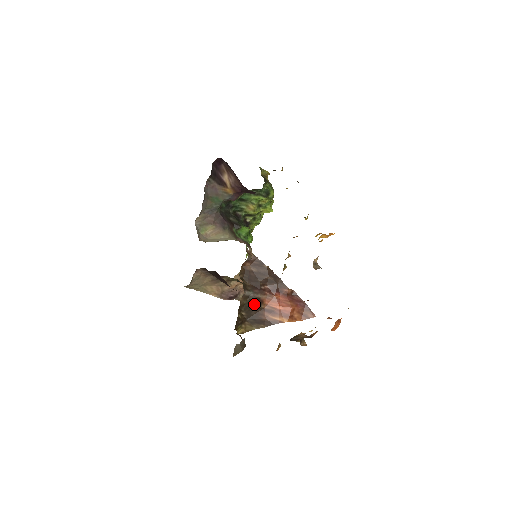
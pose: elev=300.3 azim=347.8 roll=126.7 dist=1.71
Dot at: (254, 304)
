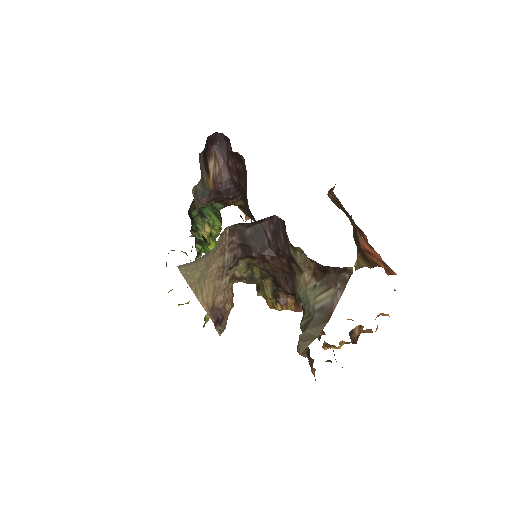
Dot at: (356, 235)
